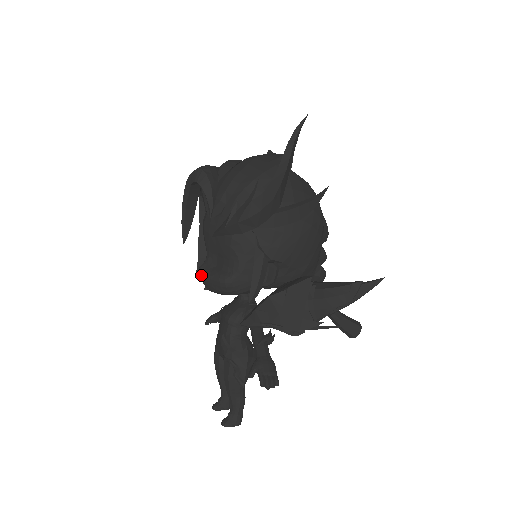
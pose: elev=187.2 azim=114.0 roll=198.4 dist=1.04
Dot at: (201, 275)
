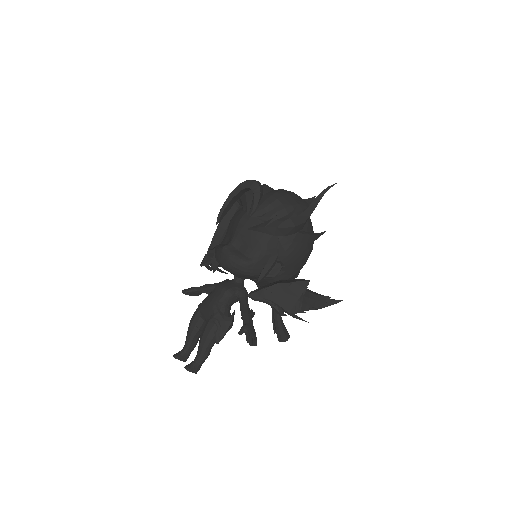
Dot at: (223, 252)
